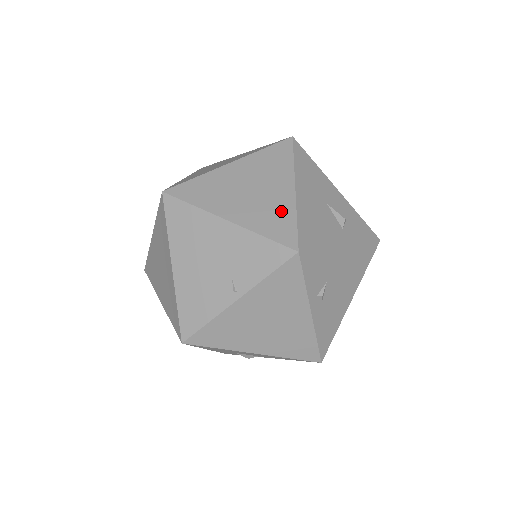
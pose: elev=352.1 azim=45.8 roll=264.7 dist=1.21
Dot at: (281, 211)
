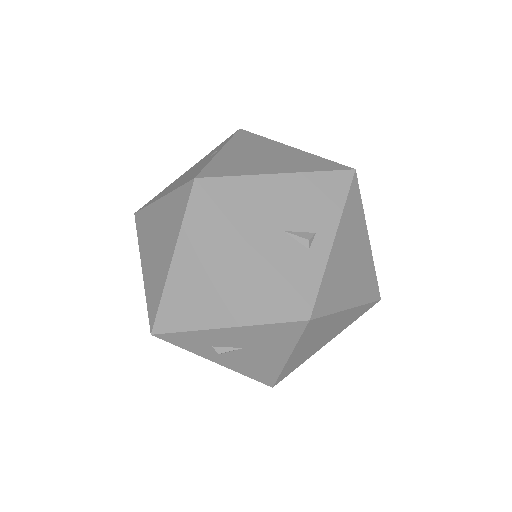
Dot at: occluded
